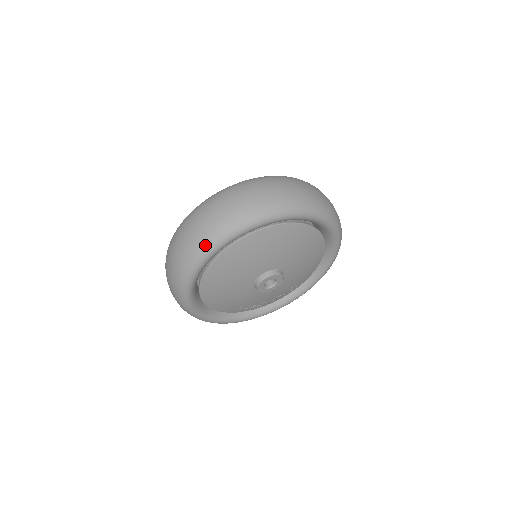
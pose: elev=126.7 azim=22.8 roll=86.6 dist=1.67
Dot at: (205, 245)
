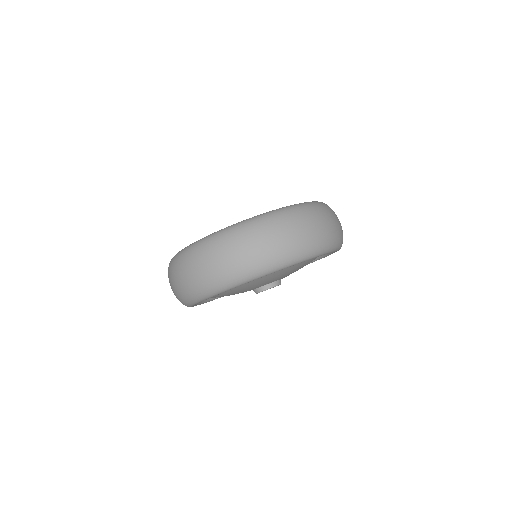
Dot at: (199, 294)
